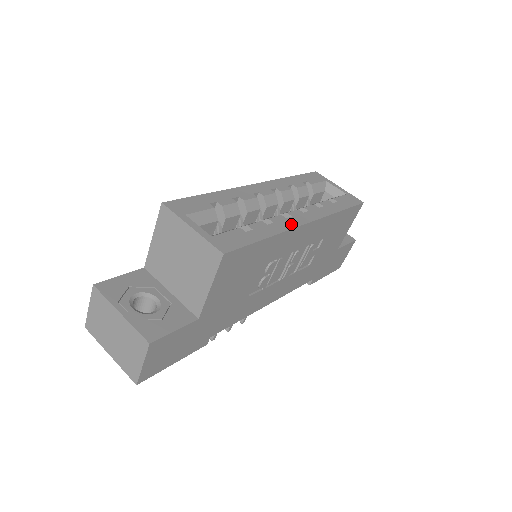
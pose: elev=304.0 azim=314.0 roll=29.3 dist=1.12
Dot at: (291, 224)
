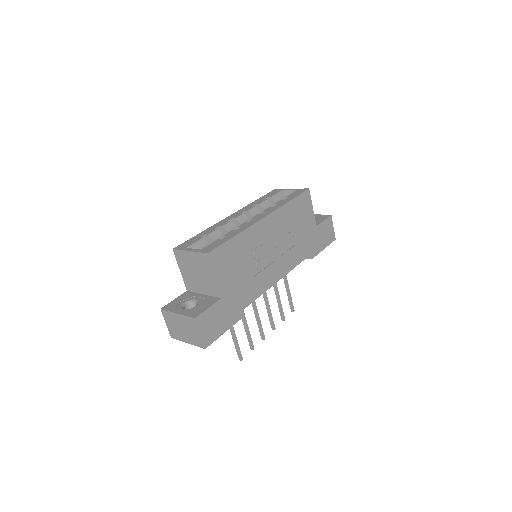
Dot at: (252, 223)
